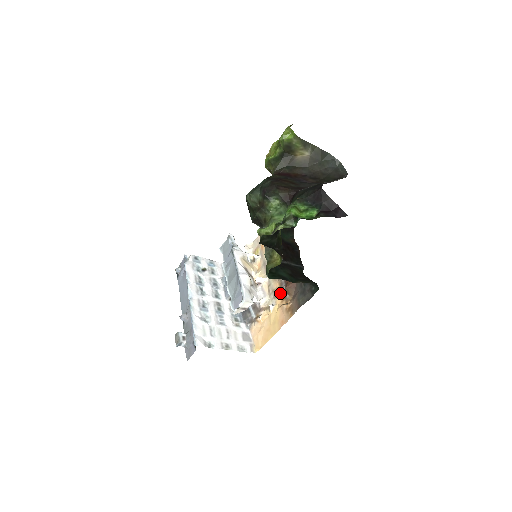
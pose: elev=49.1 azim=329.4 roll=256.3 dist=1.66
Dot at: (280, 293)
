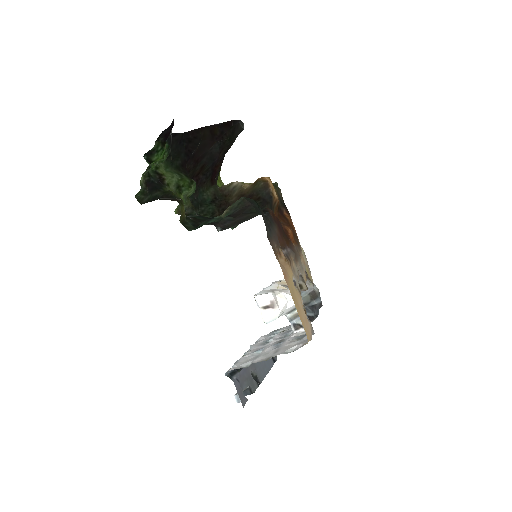
Dot at: (290, 262)
